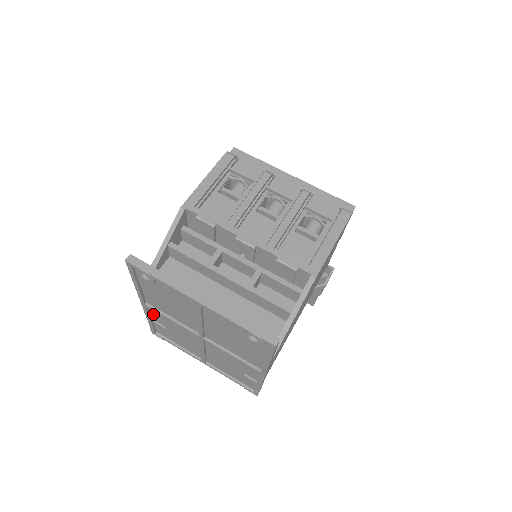
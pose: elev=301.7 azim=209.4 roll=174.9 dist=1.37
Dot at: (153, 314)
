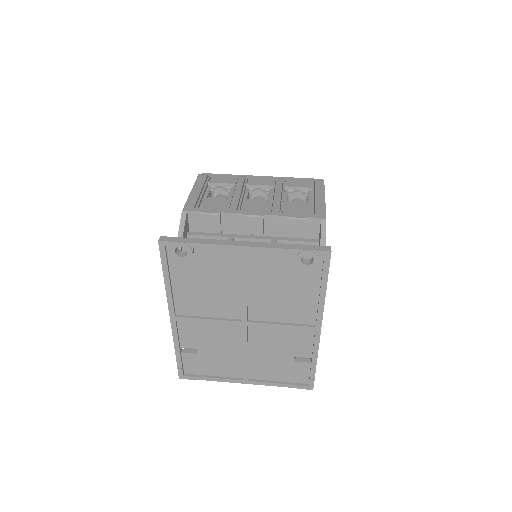
Dot at: (182, 334)
